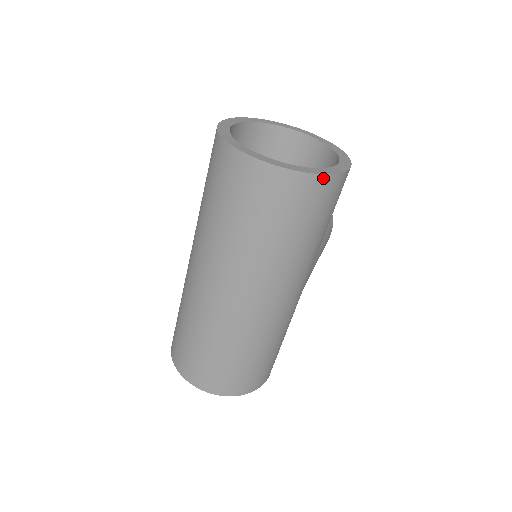
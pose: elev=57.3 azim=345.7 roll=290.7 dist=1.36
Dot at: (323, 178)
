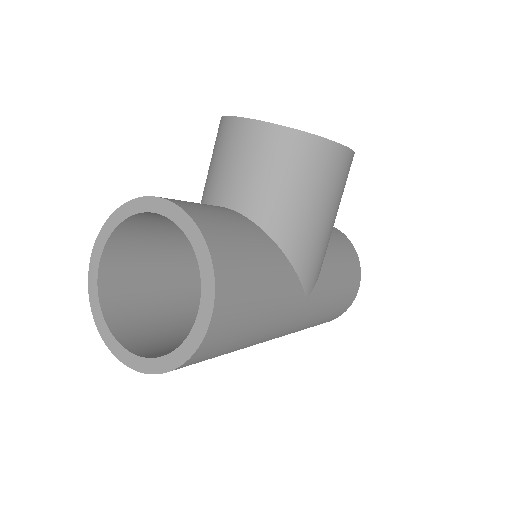
Dot at: (183, 365)
